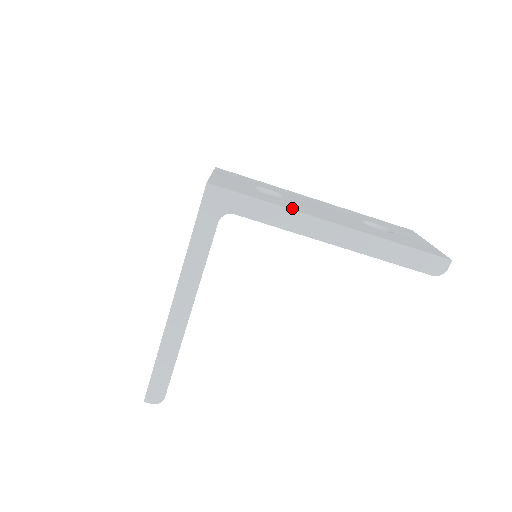
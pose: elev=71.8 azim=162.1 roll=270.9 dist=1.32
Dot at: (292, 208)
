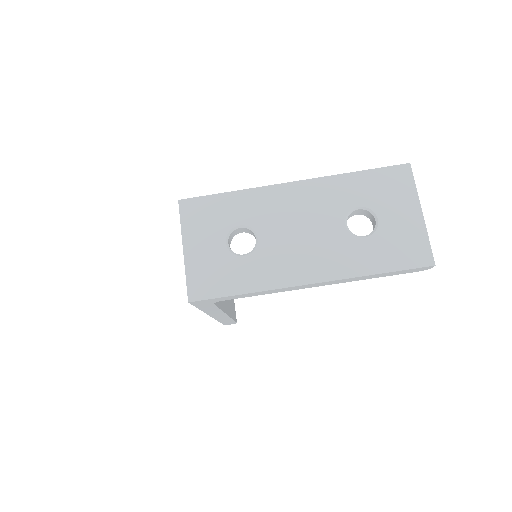
Dot at: (269, 284)
